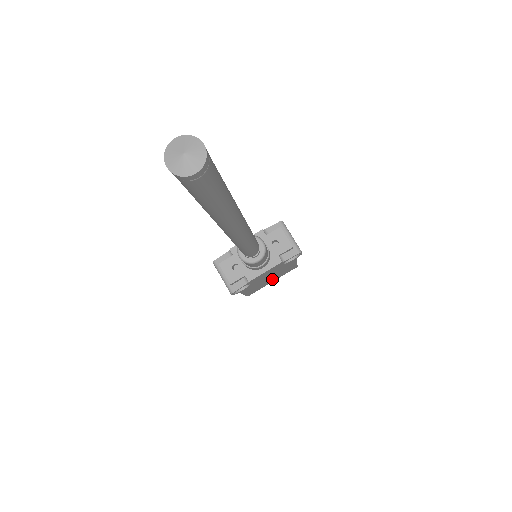
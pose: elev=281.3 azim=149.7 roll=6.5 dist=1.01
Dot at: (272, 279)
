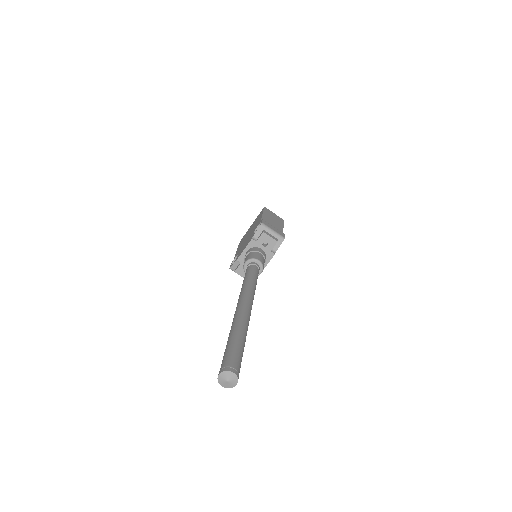
Dot at: occluded
